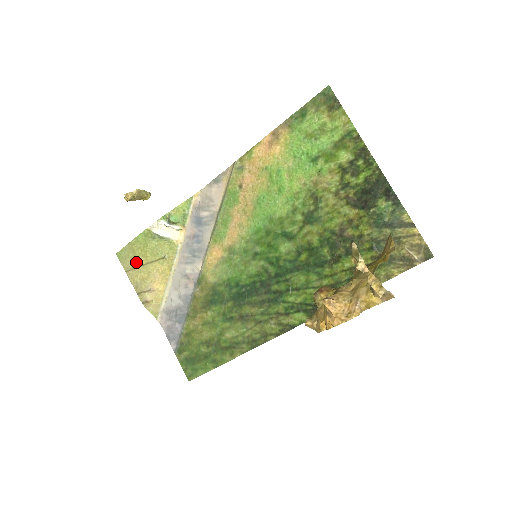
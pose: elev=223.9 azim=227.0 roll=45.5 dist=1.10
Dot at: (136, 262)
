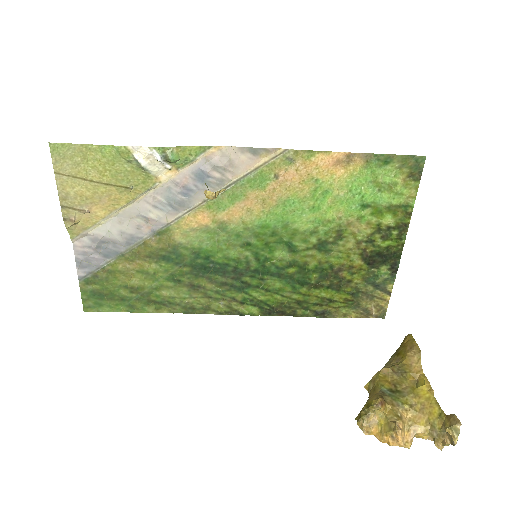
Dot at: (82, 172)
